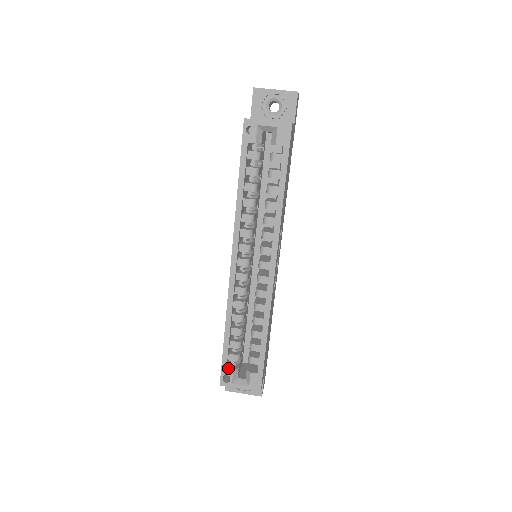
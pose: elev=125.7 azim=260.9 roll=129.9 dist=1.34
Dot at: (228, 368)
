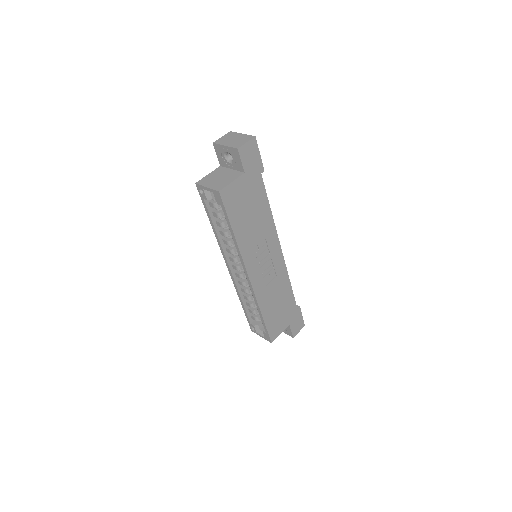
Dot at: (252, 323)
